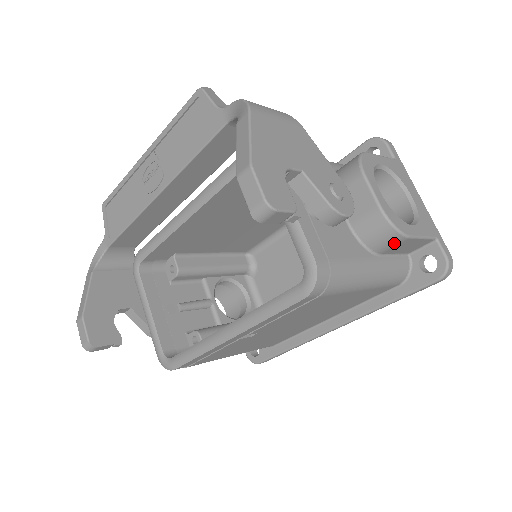
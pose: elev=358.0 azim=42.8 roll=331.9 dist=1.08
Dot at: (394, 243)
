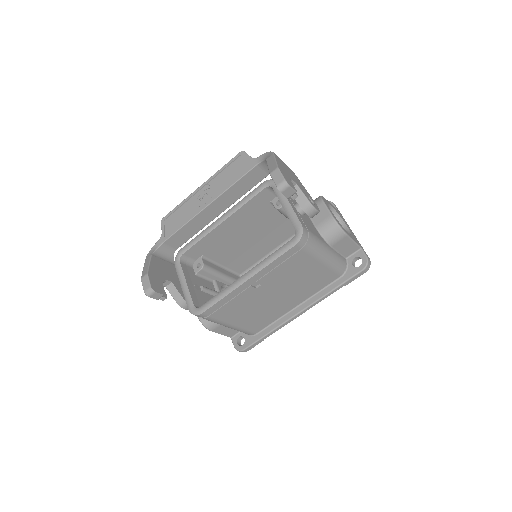
Dot at: (339, 238)
